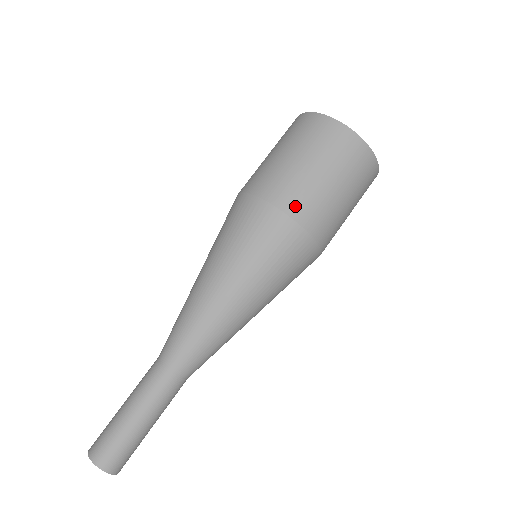
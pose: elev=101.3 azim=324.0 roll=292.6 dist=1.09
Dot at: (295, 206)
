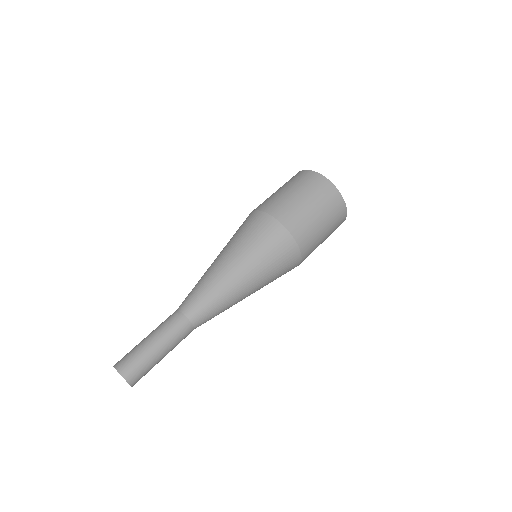
Dot at: (299, 233)
